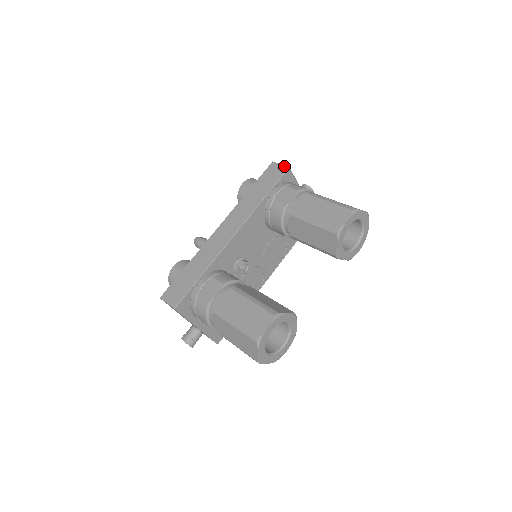
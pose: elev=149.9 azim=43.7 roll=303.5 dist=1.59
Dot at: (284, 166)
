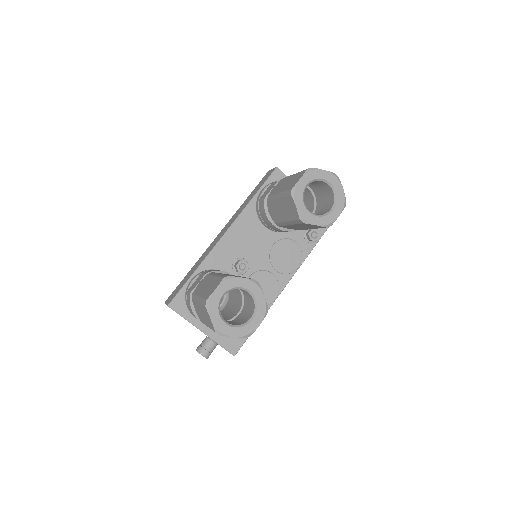
Dot at: (274, 168)
